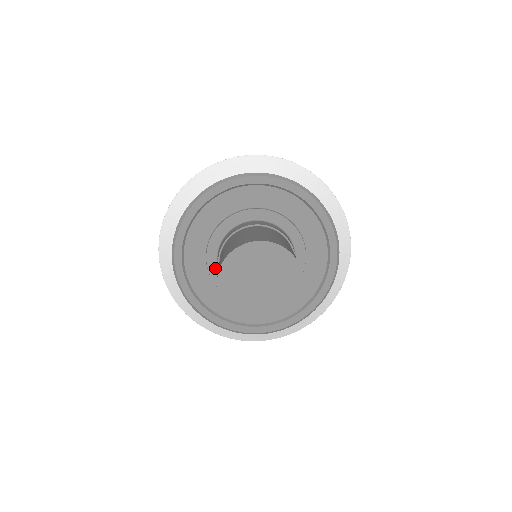
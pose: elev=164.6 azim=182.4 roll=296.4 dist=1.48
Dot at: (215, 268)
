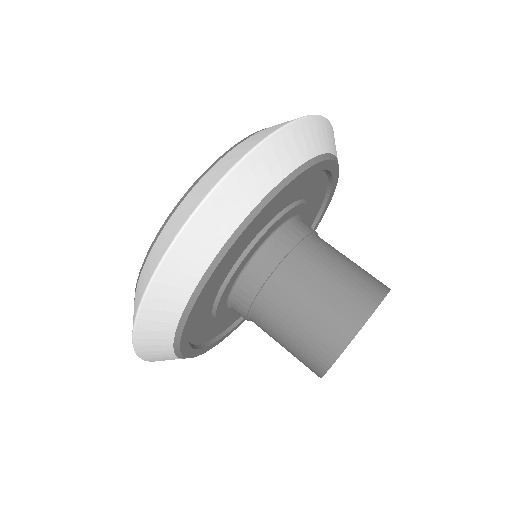
Dot at: (228, 313)
